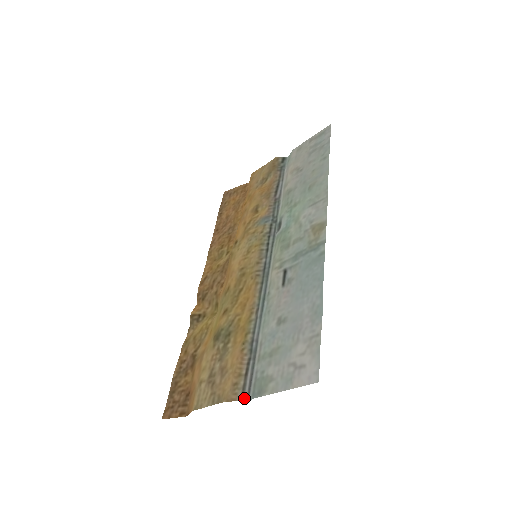
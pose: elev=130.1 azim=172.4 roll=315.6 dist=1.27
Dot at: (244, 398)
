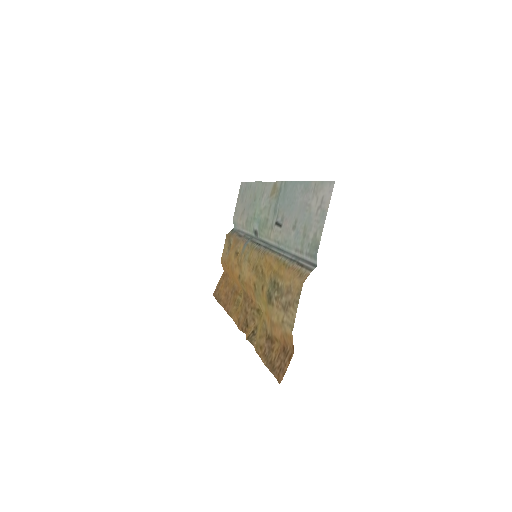
Dot at: (312, 269)
